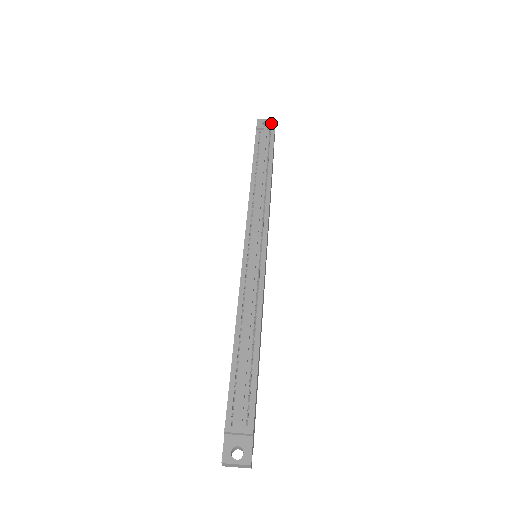
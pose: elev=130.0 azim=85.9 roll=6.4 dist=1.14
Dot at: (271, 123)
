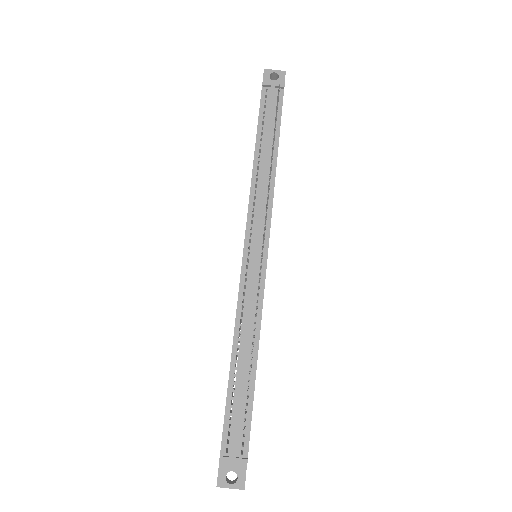
Dot at: (280, 76)
